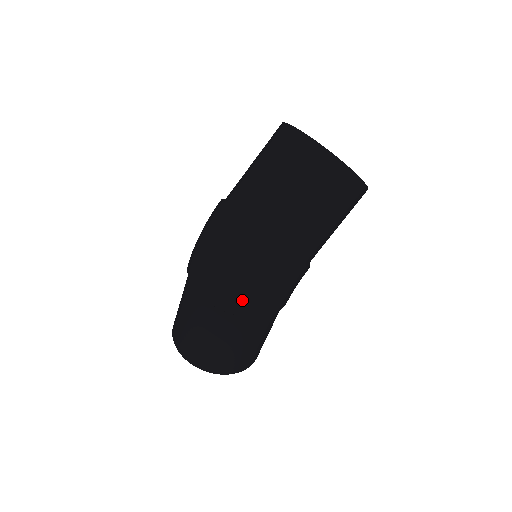
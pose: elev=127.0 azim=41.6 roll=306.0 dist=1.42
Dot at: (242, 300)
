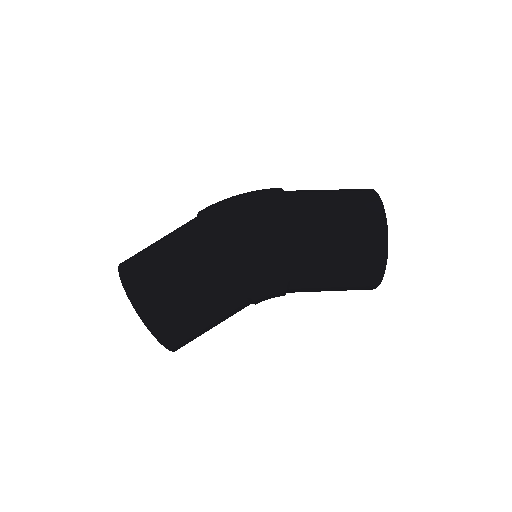
Dot at: (223, 215)
